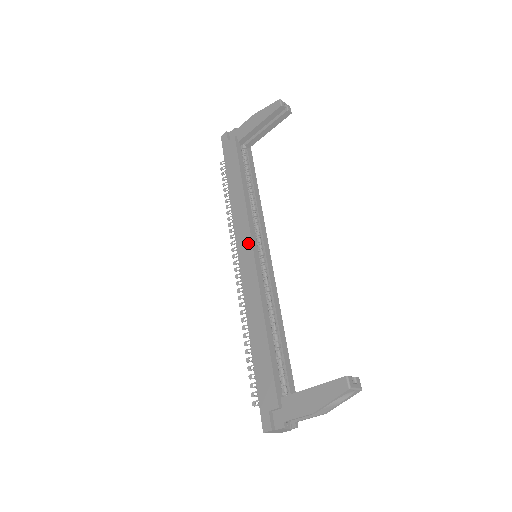
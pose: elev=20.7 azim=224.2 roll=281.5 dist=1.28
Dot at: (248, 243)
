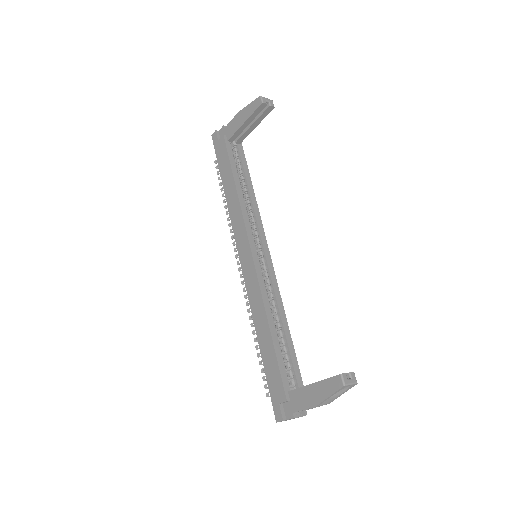
Dot at: (246, 246)
